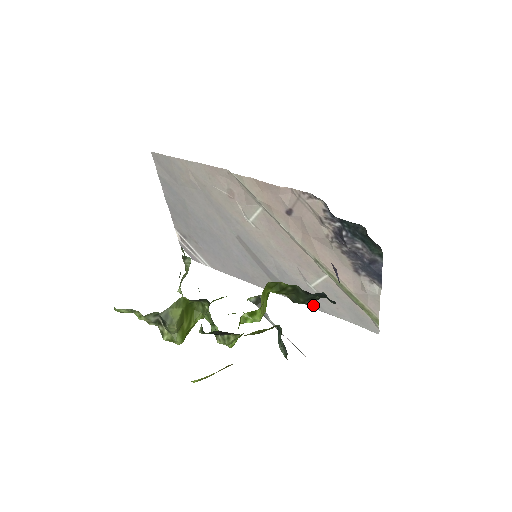
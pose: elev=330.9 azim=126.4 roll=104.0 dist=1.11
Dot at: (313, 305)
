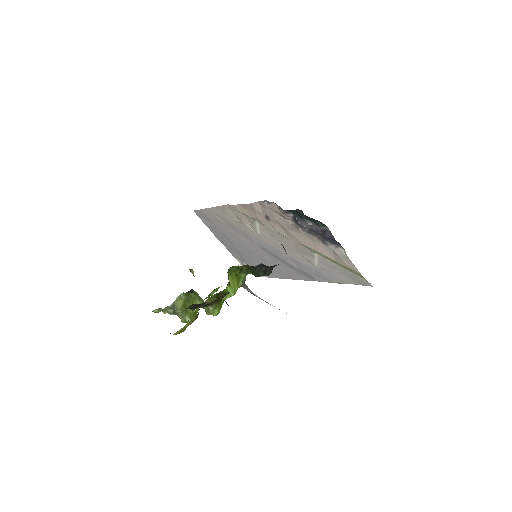
Dot at: (328, 280)
